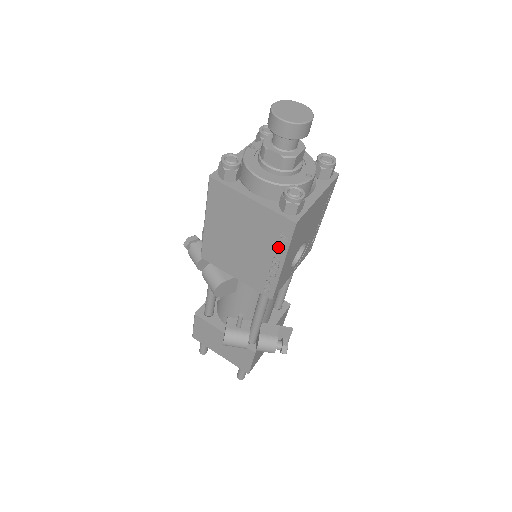
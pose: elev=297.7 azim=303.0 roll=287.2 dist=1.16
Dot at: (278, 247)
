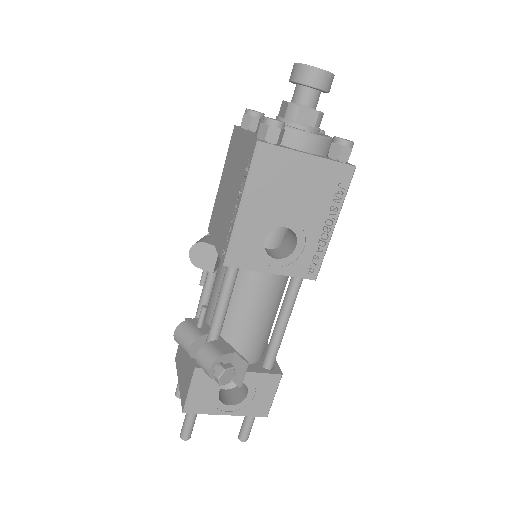
Dot at: (243, 182)
